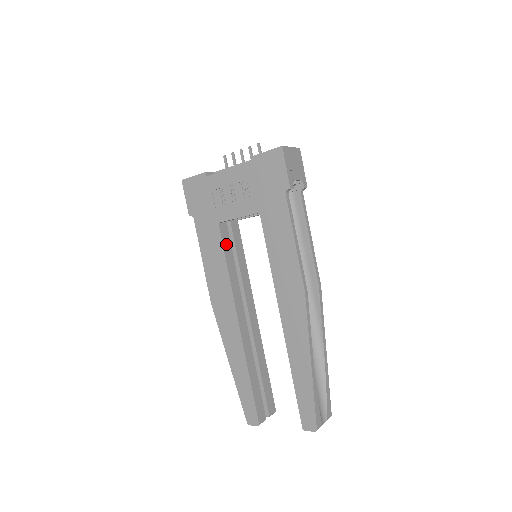
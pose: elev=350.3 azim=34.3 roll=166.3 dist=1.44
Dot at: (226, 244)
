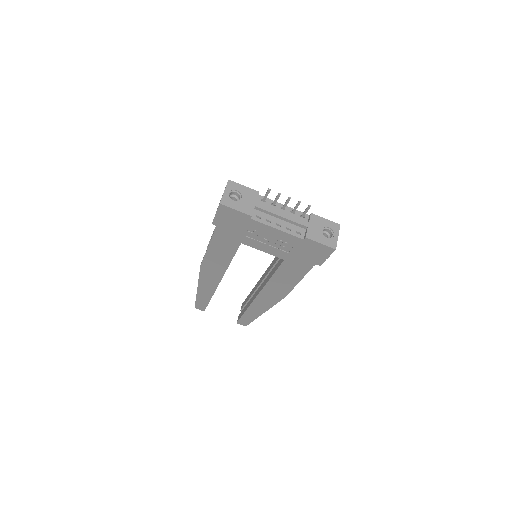
Dot at: occluded
